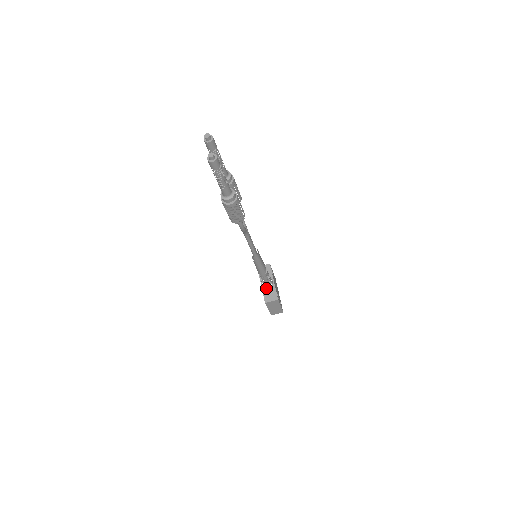
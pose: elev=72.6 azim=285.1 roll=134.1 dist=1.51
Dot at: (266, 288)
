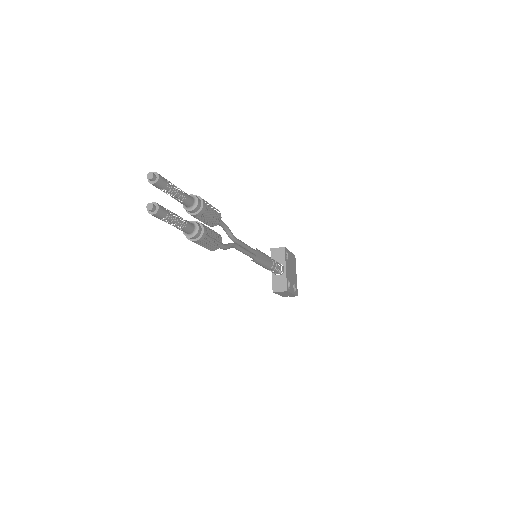
Dot at: (276, 275)
